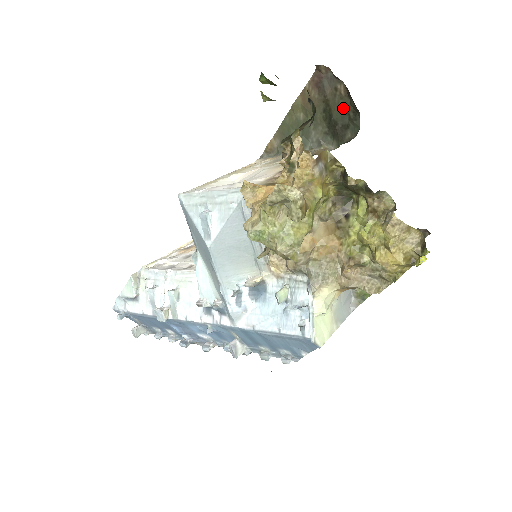
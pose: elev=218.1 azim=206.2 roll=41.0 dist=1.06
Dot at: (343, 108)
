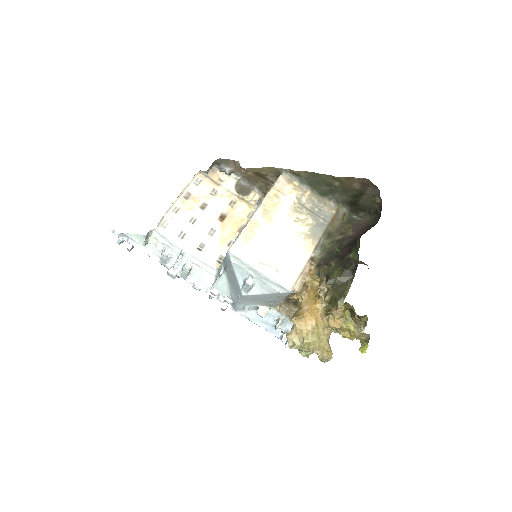
Dot at: (370, 205)
